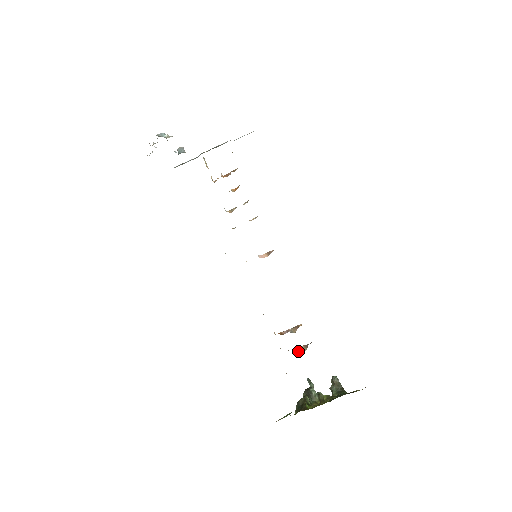
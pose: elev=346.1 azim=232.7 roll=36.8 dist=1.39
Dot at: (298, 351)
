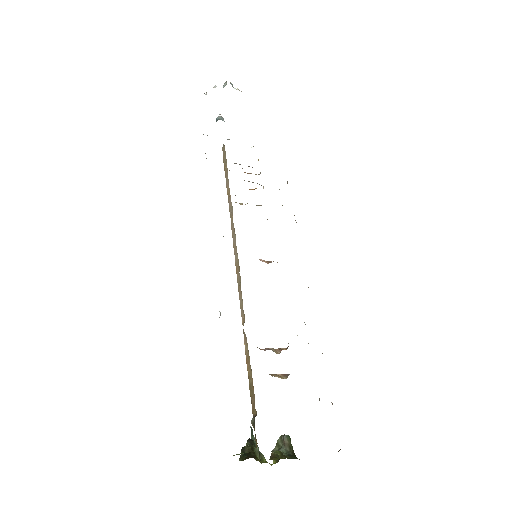
Dot at: (276, 376)
